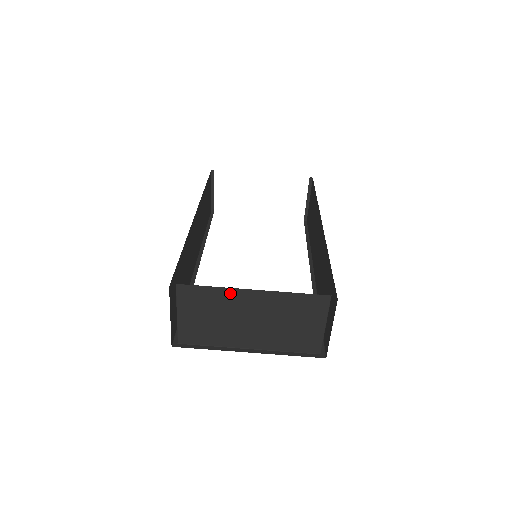
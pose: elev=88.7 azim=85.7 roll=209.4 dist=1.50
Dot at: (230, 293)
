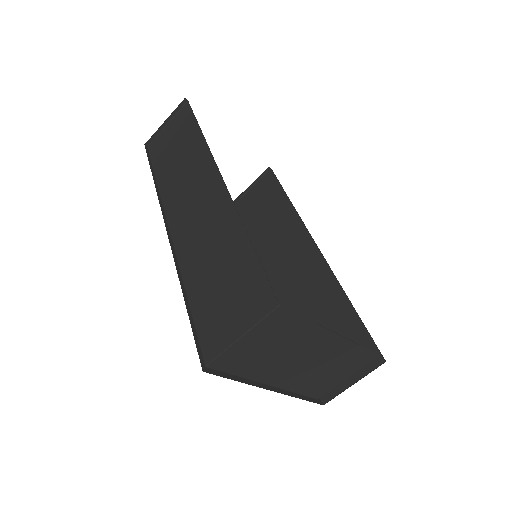
Dot at: (315, 331)
